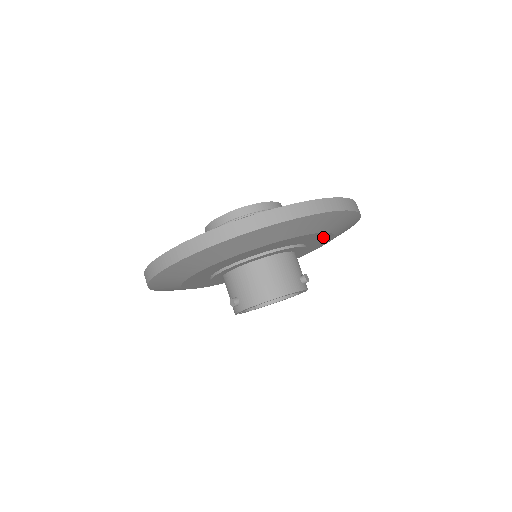
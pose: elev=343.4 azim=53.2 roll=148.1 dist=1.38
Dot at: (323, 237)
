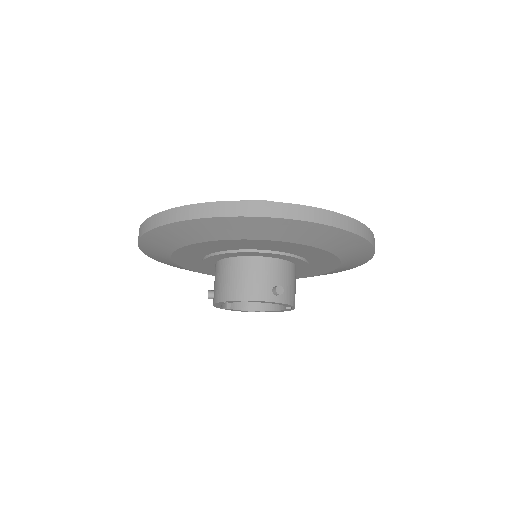
Dot at: (307, 249)
